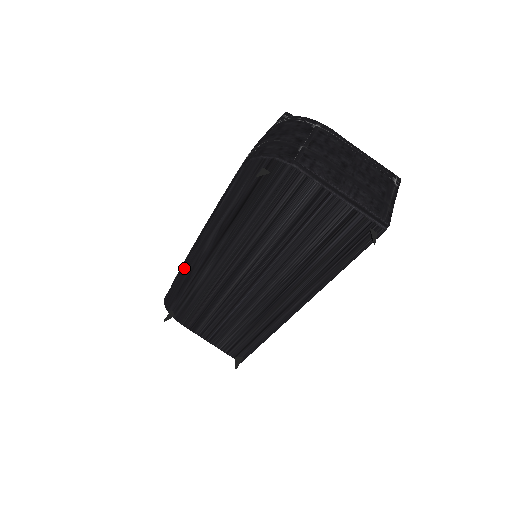
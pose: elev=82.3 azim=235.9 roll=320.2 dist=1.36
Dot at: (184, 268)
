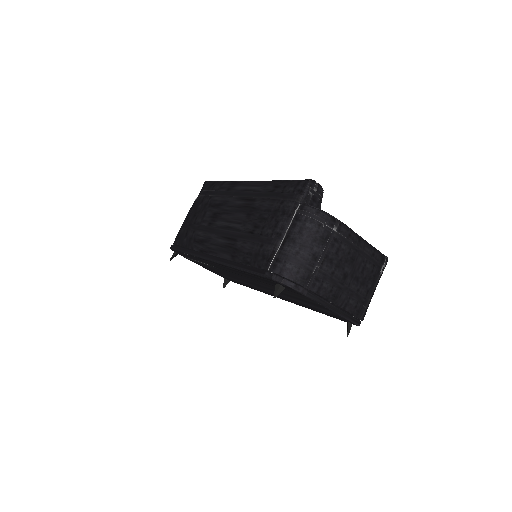
Dot at: (194, 256)
